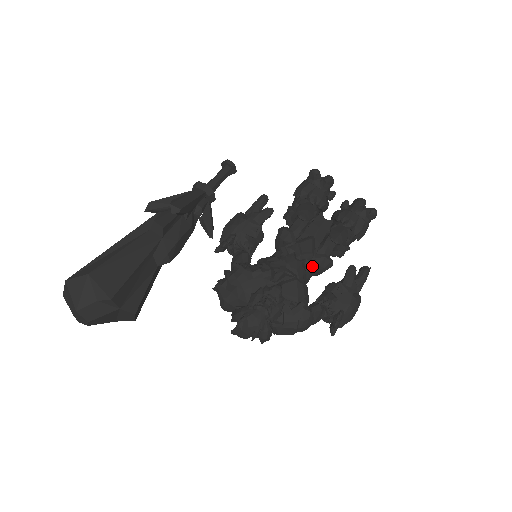
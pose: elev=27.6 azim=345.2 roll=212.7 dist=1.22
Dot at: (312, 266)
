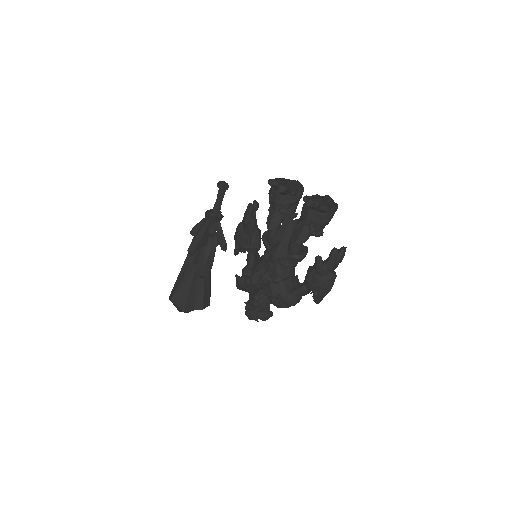
Dot at: (285, 265)
